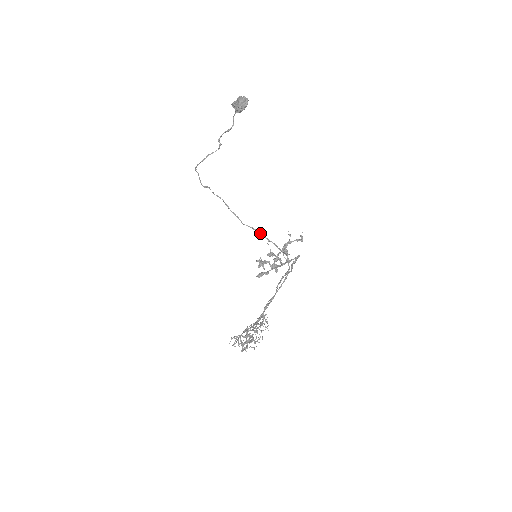
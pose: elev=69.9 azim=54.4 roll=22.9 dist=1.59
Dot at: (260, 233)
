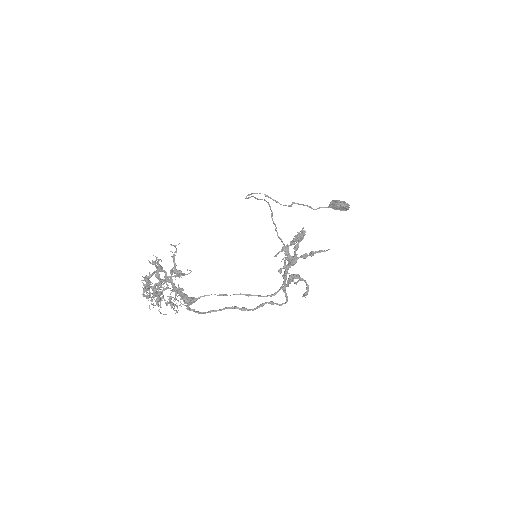
Dot at: occluded
